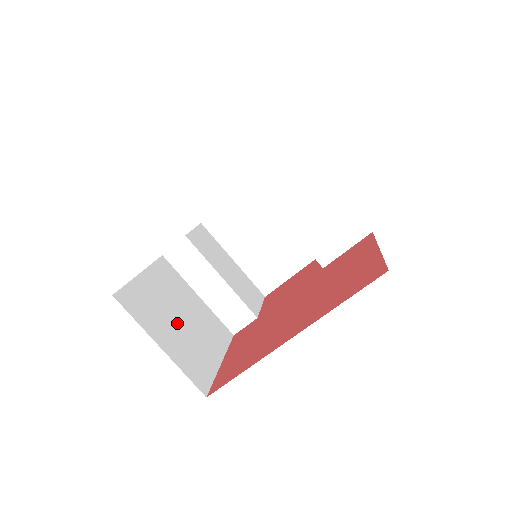
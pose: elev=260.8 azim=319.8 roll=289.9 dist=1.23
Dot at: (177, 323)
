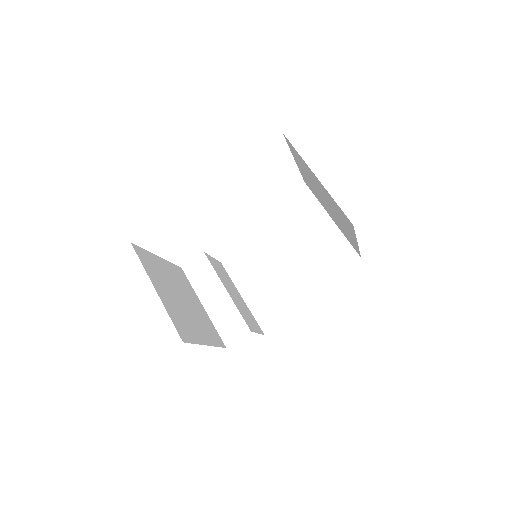
Dot at: (176, 297)
